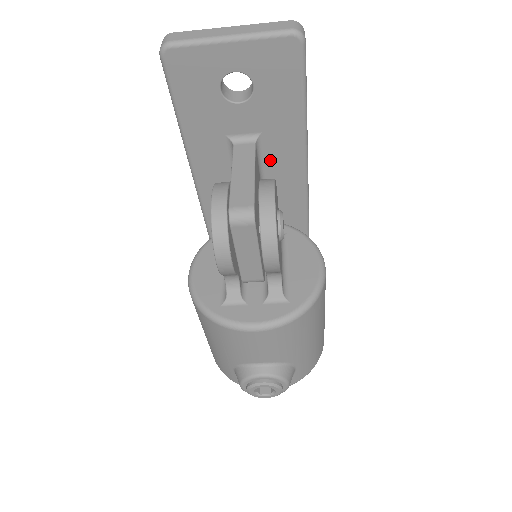
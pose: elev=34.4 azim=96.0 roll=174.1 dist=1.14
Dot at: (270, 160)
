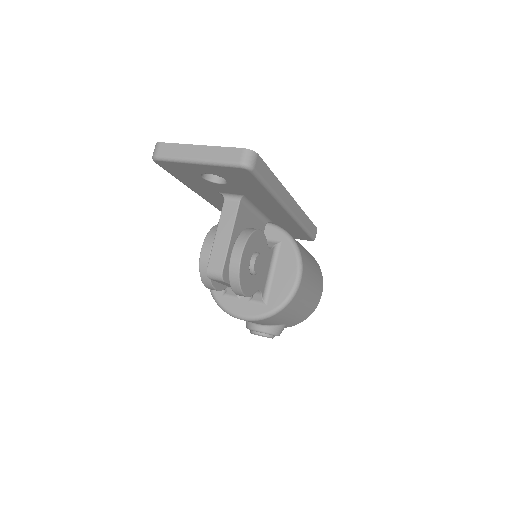
Dot at: (257, 205)
